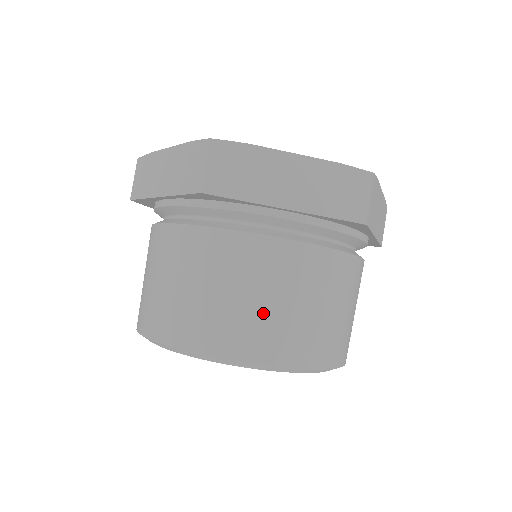
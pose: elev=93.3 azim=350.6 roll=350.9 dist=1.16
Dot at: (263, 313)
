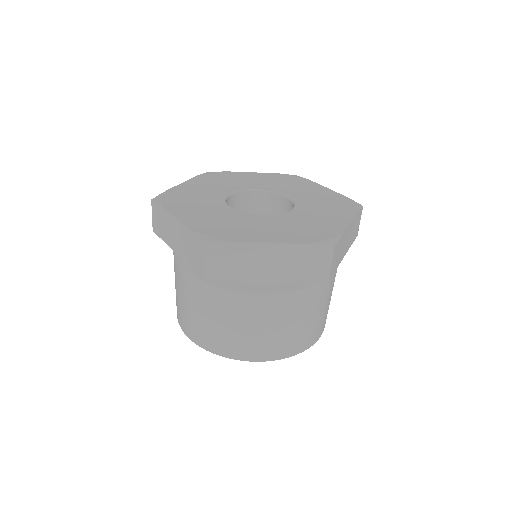
Dot at: (326, 311)
